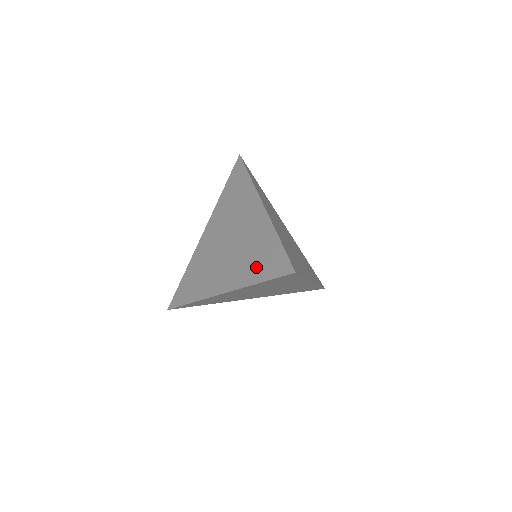
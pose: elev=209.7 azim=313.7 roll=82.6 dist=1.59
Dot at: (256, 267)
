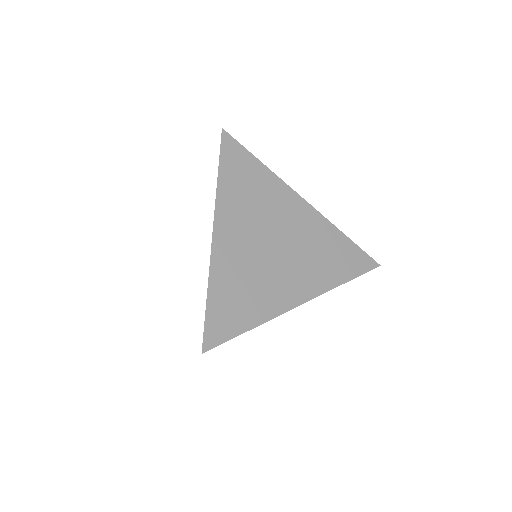
Dot at: occluded
